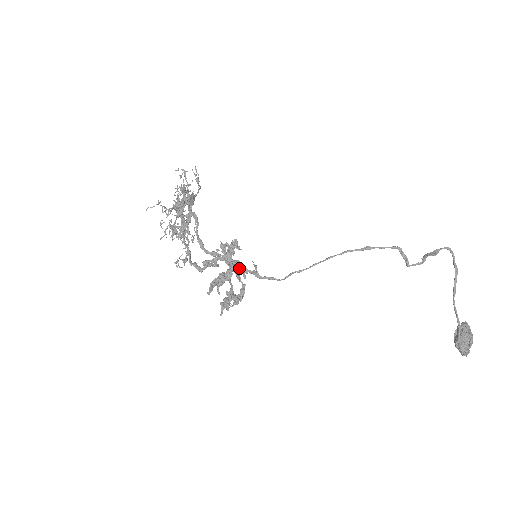
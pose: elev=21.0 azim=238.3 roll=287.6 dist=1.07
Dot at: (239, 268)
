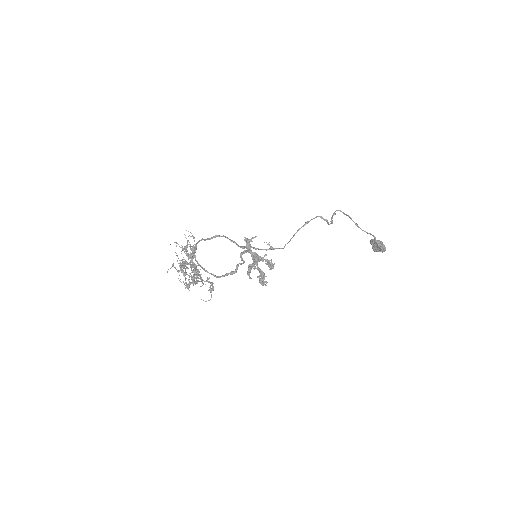
Dot at: occluded
